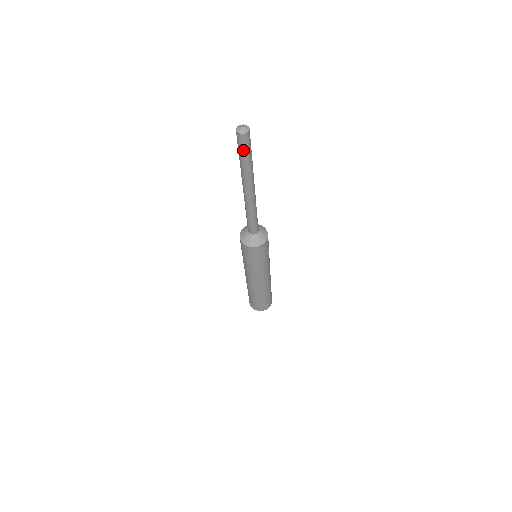
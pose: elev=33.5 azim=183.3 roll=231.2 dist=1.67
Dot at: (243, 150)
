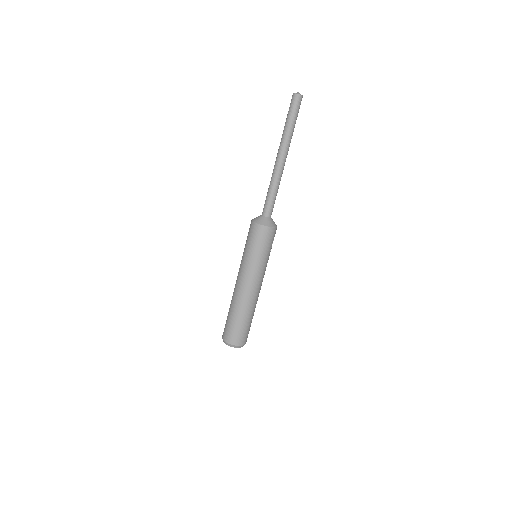
Dot at: (296, 111)
